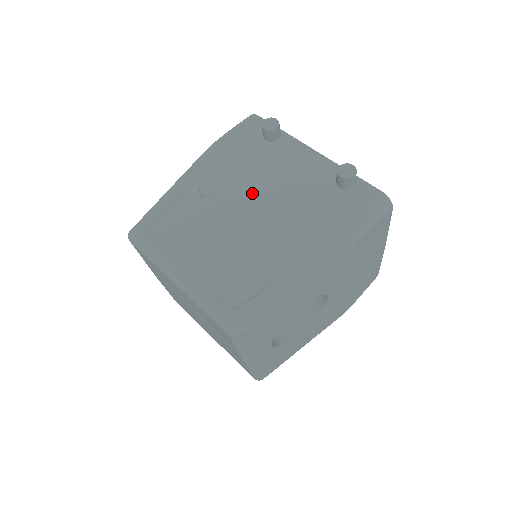
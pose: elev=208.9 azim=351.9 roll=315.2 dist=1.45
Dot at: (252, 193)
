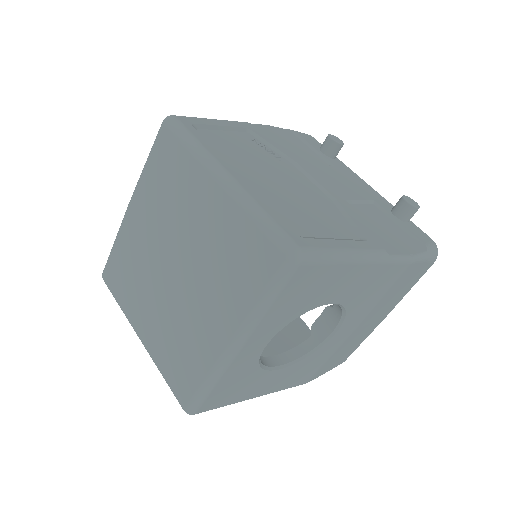
Dot at: (313, 171)
